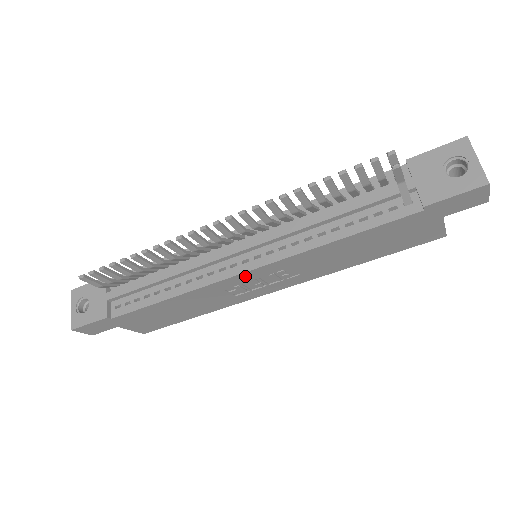
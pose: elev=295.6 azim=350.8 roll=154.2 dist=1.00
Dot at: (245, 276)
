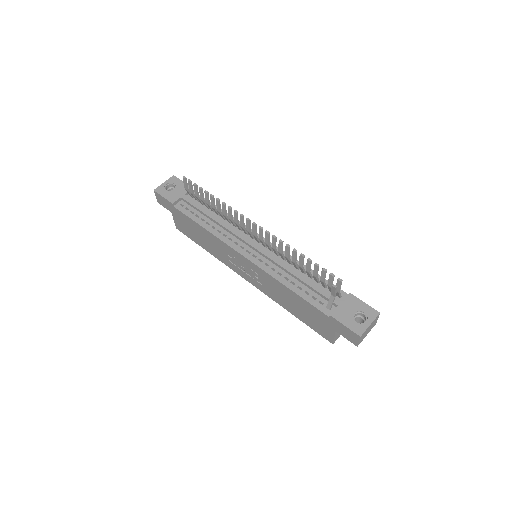
Dot at: (241, 257)
